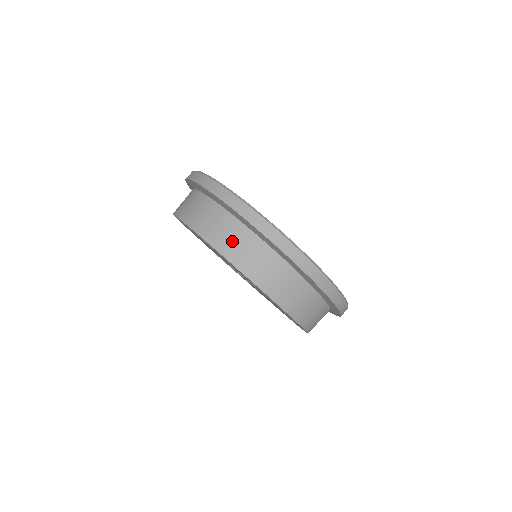
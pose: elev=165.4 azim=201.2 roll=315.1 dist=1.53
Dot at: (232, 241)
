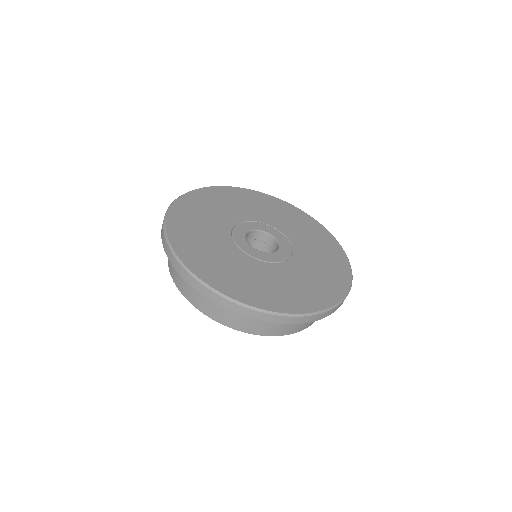
Dot at: (271, 327)
